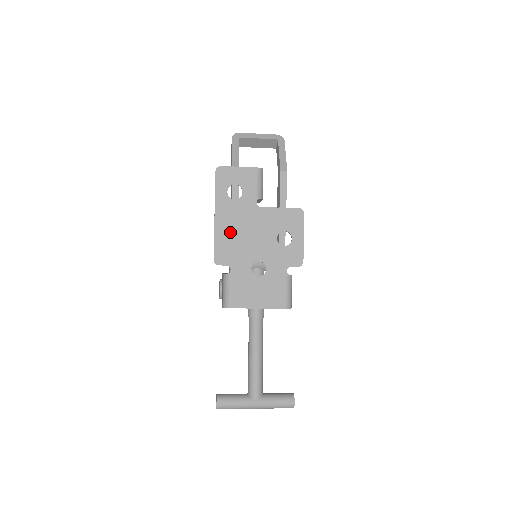
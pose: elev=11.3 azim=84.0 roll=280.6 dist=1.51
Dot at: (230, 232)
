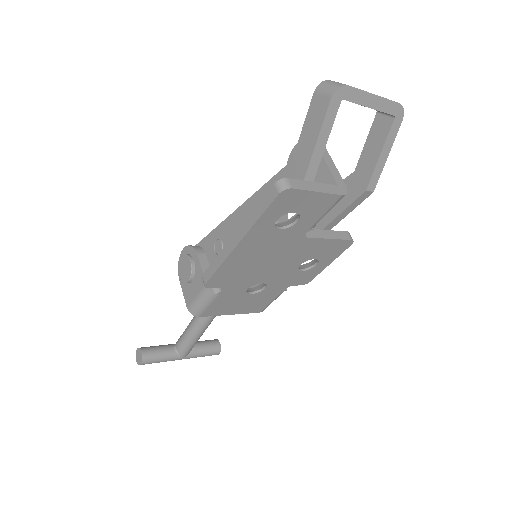
Dot at: (247, 260)
